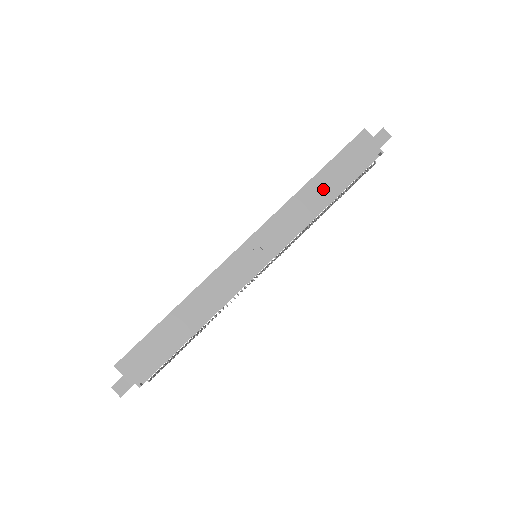
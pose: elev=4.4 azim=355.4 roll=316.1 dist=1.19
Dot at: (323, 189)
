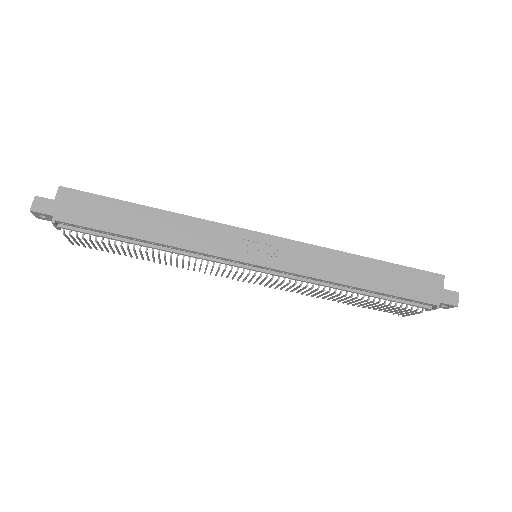
Dot at: (364, 274)
